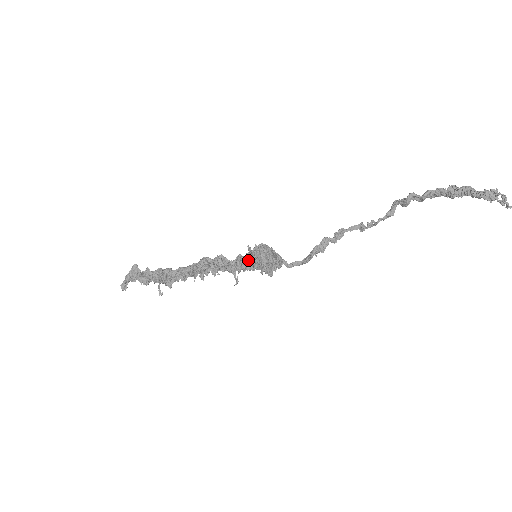
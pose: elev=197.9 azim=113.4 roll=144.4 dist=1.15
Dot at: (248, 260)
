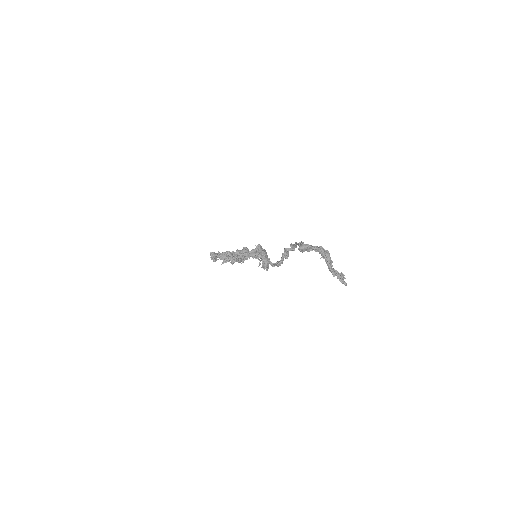
Dot at: occluded
